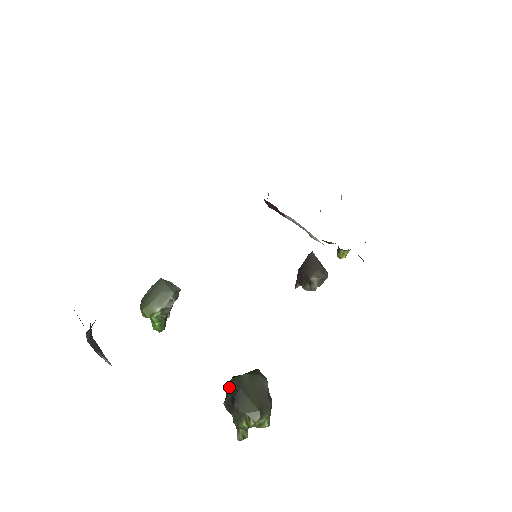
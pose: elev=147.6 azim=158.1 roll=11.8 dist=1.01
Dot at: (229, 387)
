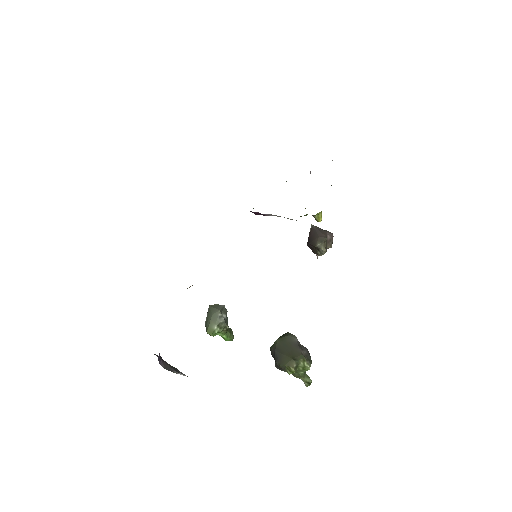
Dot at: (271, 354)
